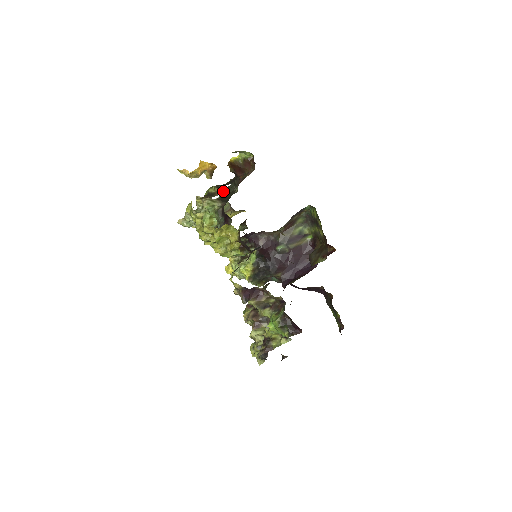
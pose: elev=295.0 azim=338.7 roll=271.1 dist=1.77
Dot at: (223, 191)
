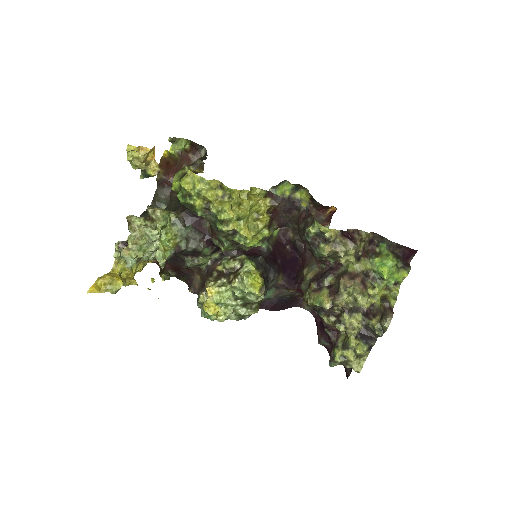
Dot at: (143, 216)
